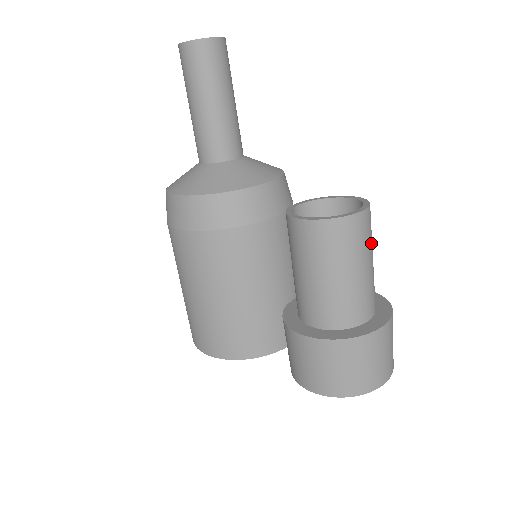
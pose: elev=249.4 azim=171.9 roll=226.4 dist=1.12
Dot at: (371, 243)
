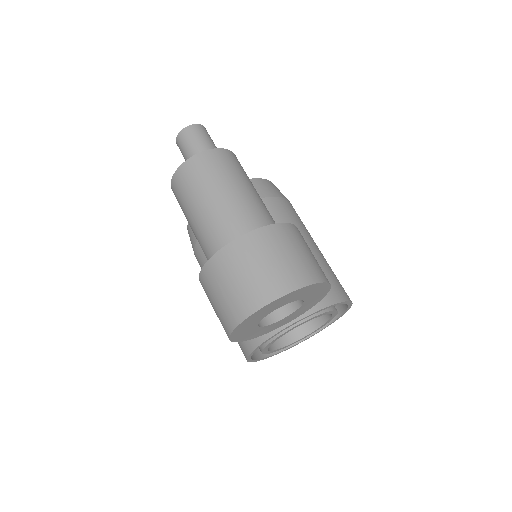
Dot at: (221, 177)
